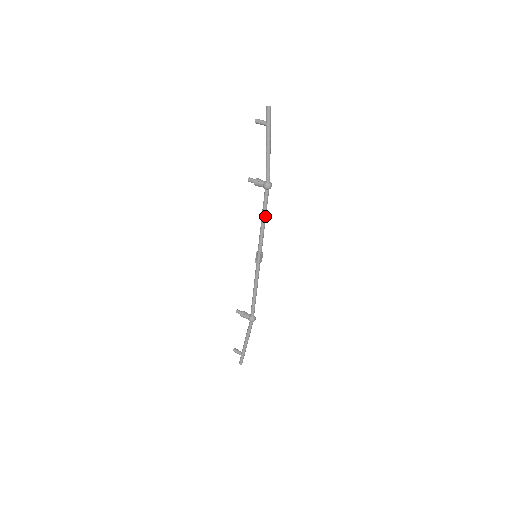
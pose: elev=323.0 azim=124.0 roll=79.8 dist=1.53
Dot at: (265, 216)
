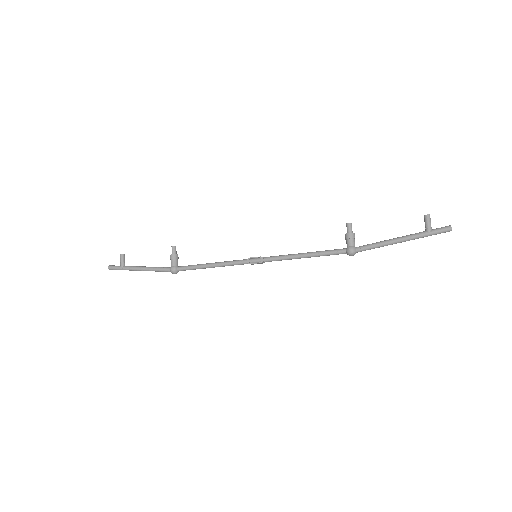
Dot at: occluded
